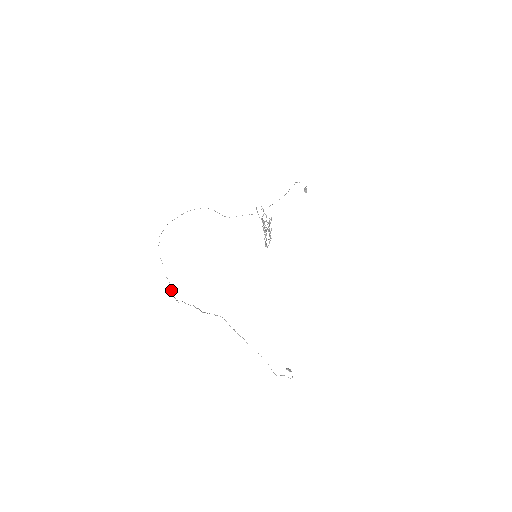
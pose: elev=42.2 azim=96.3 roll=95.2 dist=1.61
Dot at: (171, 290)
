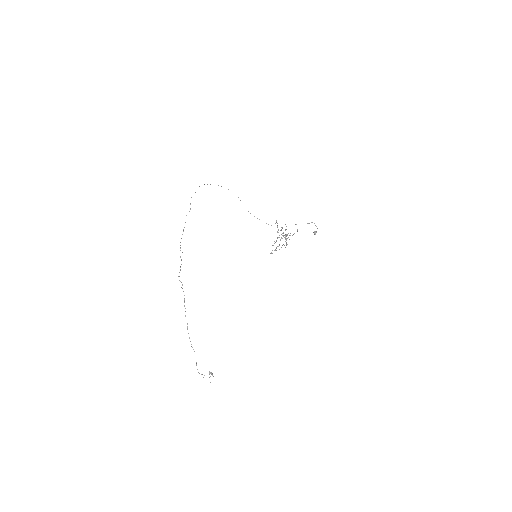
Dot at: occluded
